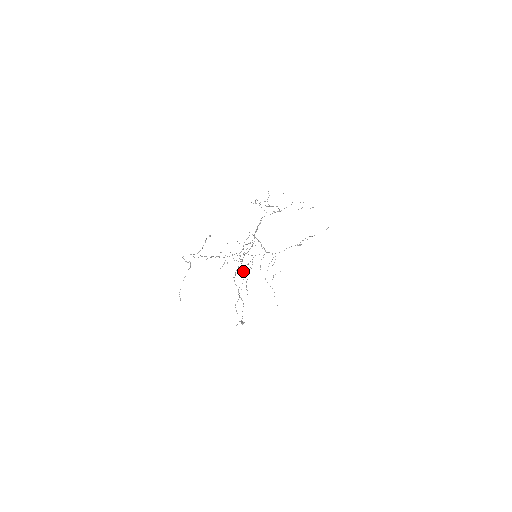
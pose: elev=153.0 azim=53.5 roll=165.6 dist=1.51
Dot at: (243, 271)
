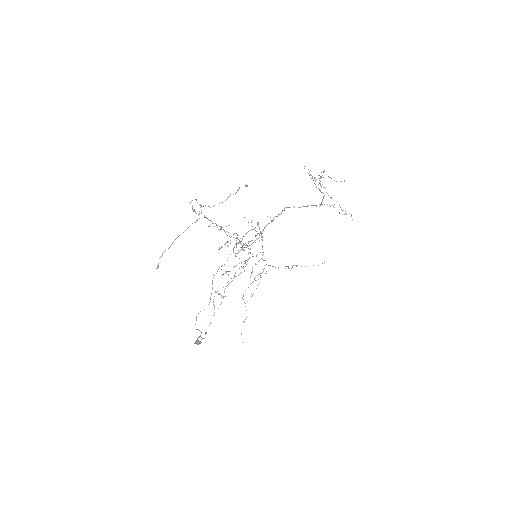
Dot at: occluded
